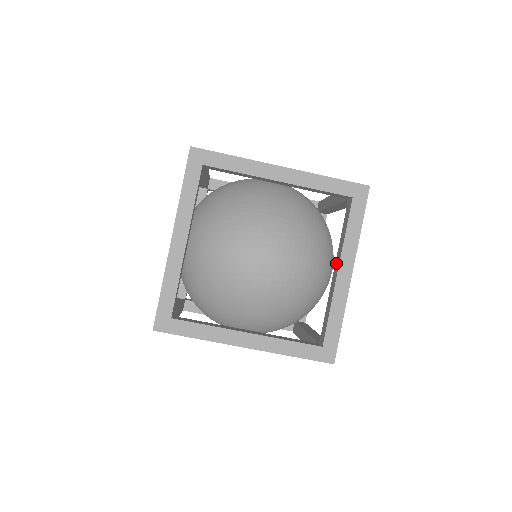
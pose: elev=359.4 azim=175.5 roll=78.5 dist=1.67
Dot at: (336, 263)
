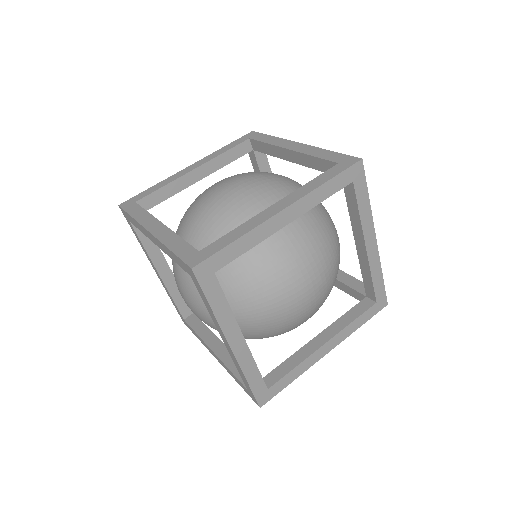
Dot at: (357, 238)
